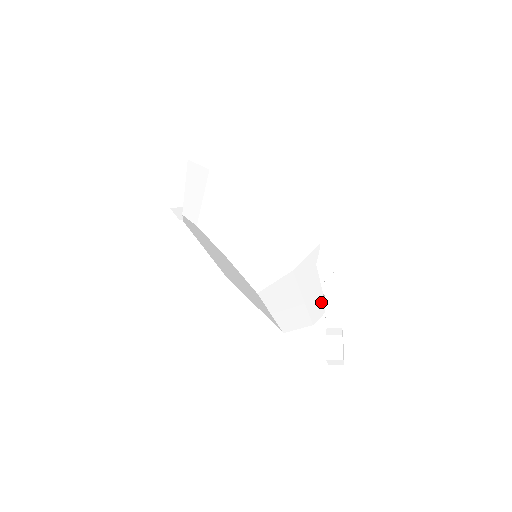
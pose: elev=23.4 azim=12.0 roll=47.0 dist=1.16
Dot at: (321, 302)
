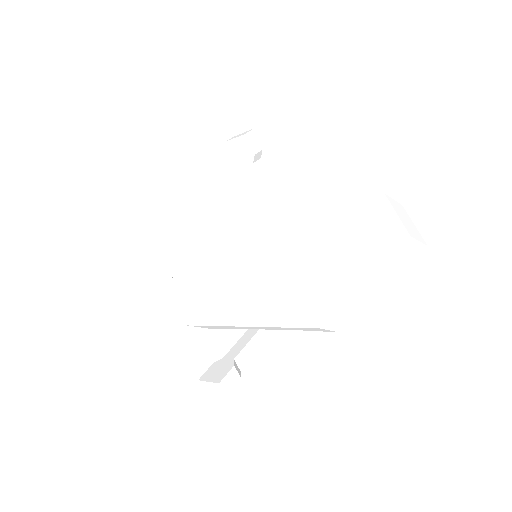
Dot at: occluded
